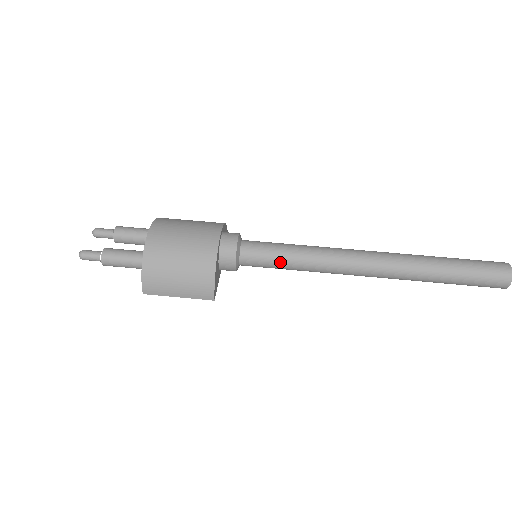
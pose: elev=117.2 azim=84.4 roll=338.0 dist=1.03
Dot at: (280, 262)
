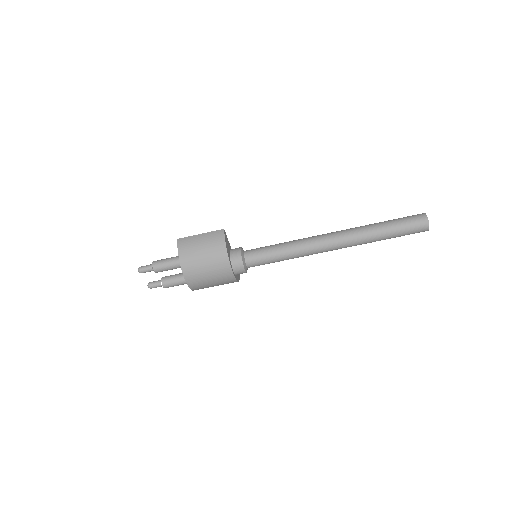
Dot at: occluded
